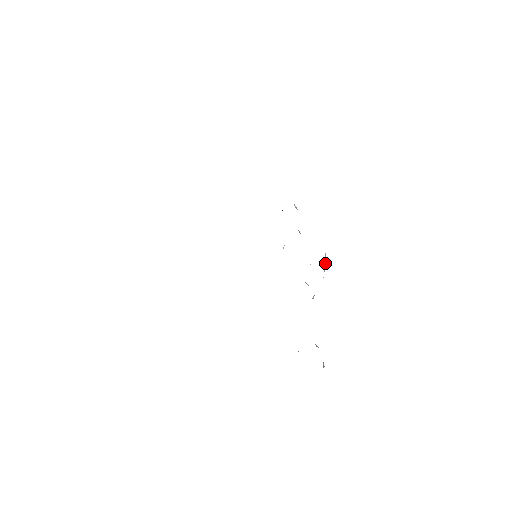
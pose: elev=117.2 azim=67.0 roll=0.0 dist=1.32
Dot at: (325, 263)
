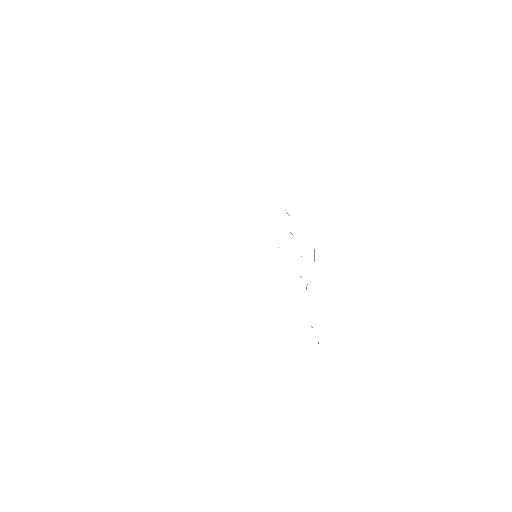
Dot at: (314, 258)
